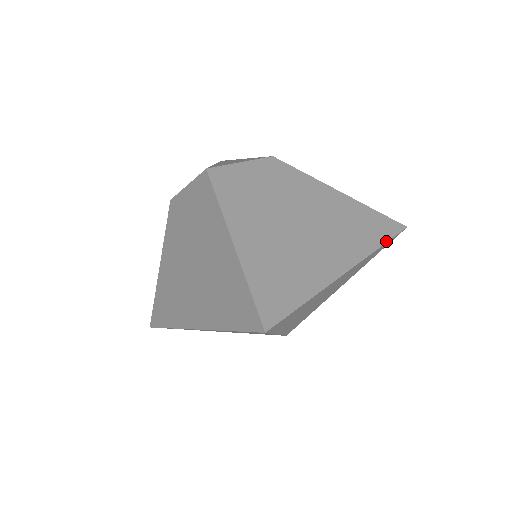
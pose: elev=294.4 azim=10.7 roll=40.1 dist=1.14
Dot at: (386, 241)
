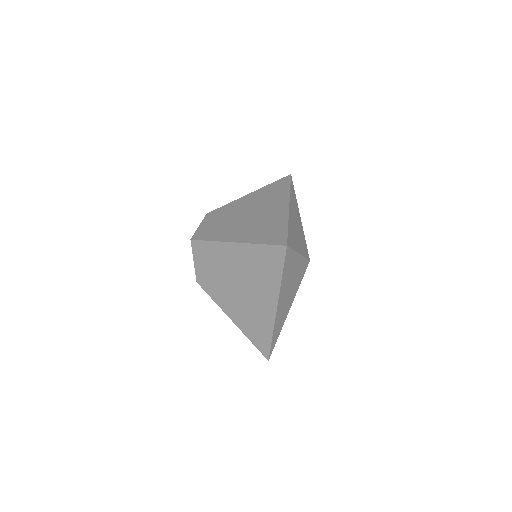
Dot at: (289, 185)
